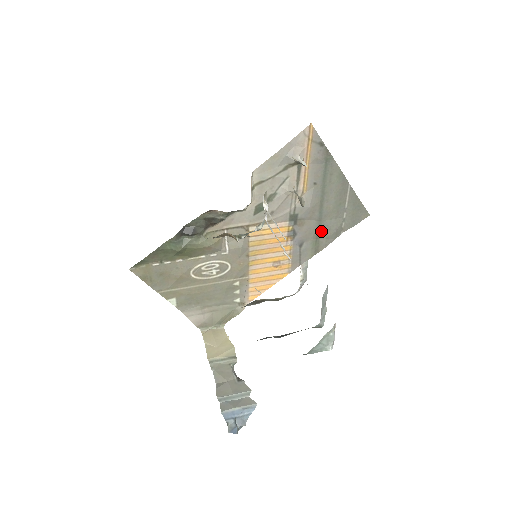
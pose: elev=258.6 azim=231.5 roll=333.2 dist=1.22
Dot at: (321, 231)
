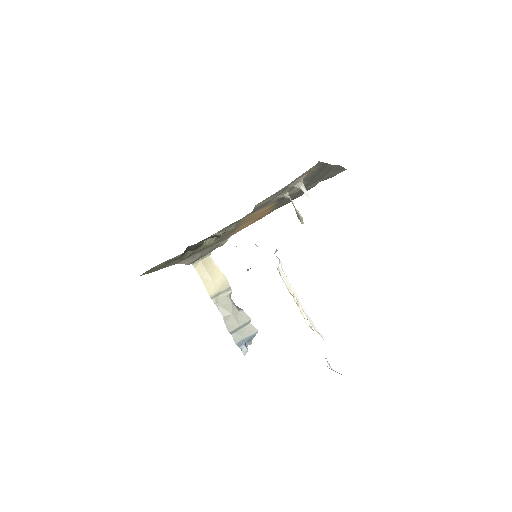
Dot at: (302, 191)
